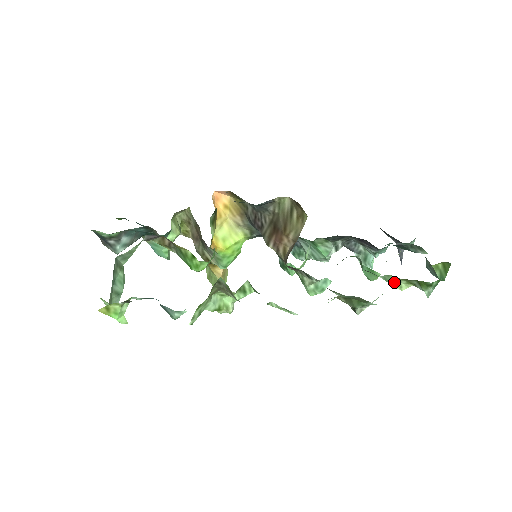
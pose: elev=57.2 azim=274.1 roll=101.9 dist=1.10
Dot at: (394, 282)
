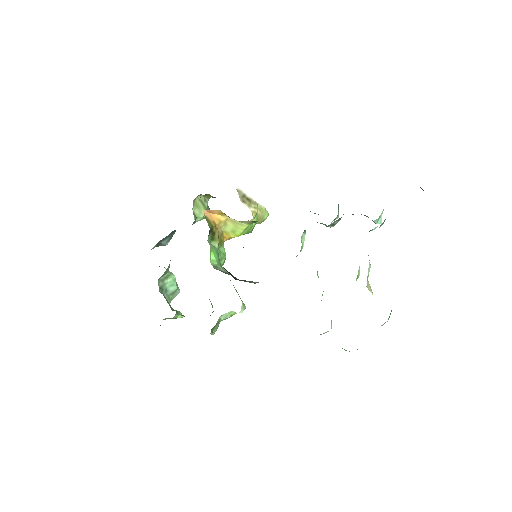
Dot at: occluded
